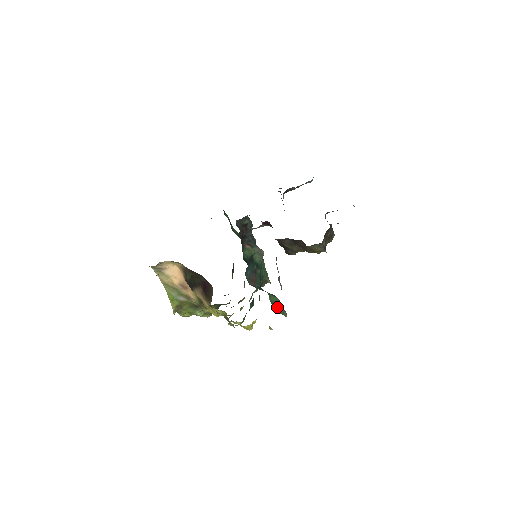
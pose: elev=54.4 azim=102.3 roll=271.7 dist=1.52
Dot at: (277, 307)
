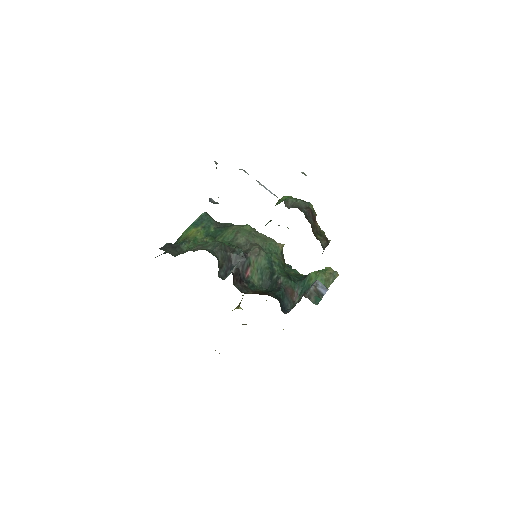
Dot at: (328, 284)
